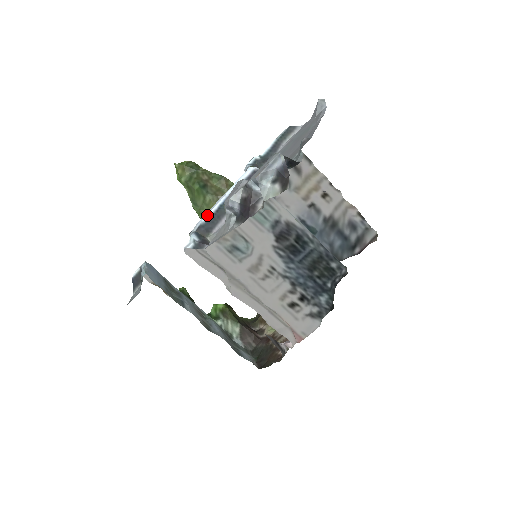
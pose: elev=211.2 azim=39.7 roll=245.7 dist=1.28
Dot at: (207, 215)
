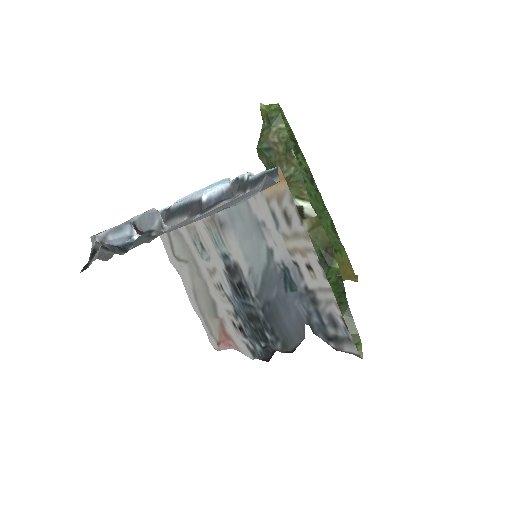
Dot at: (175, 204)
